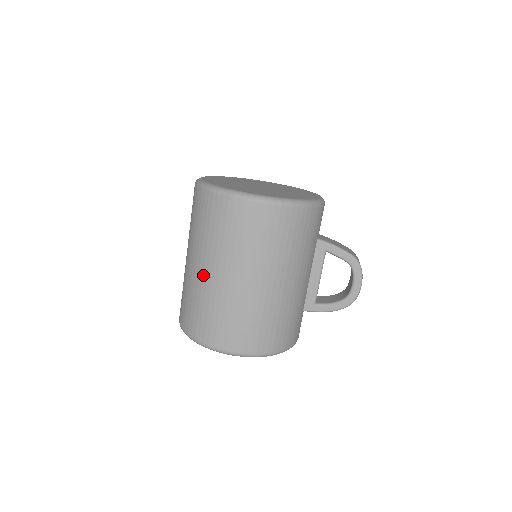
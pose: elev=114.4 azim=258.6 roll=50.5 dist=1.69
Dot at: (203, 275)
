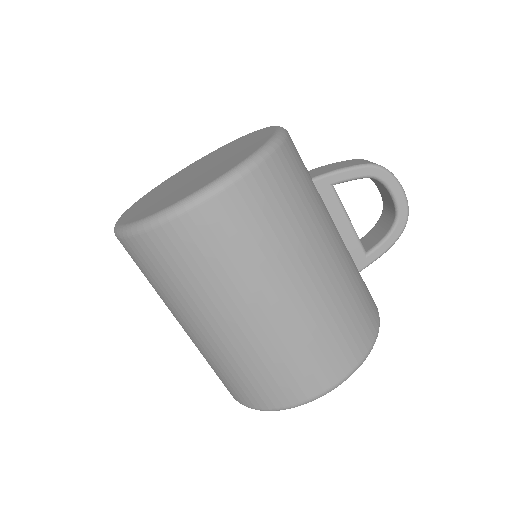
Dot at: (218, 336)
